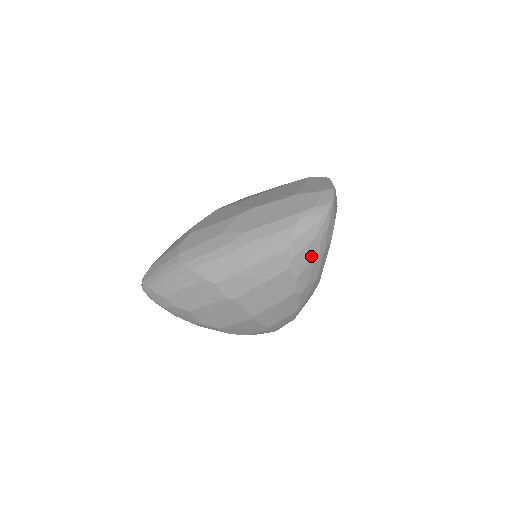
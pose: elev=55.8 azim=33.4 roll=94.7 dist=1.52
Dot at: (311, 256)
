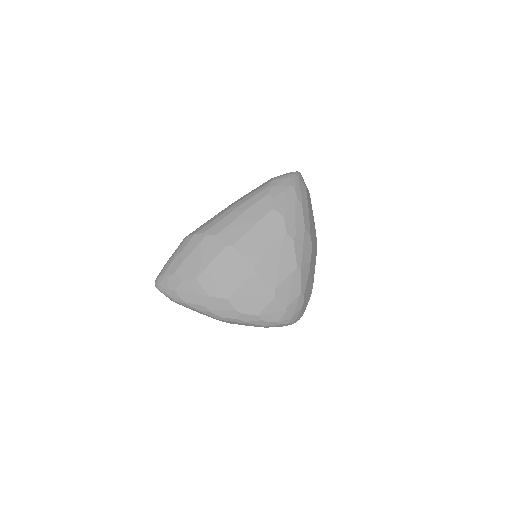
Dot at: (291, 200)
